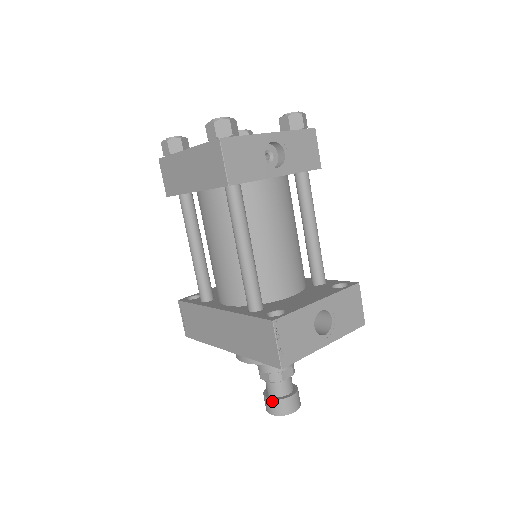
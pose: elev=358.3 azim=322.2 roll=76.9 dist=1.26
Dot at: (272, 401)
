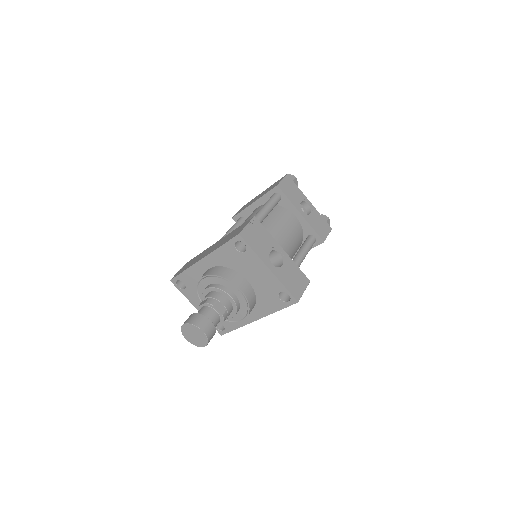
Dot at: (195, 314)
